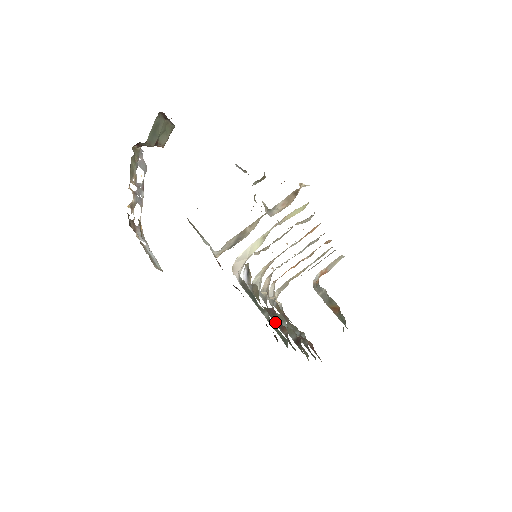
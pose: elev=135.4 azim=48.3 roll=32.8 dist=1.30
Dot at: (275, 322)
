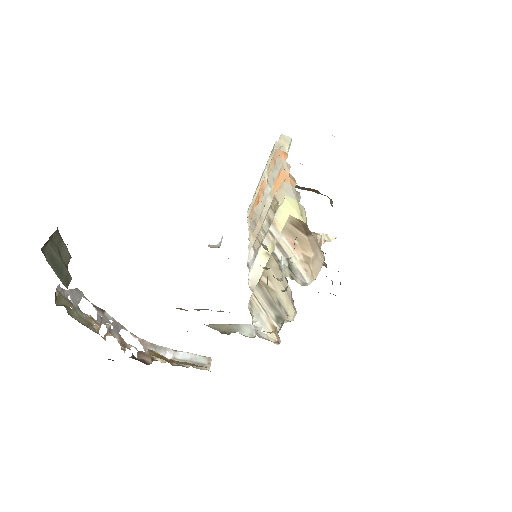
Dot at: occluded
